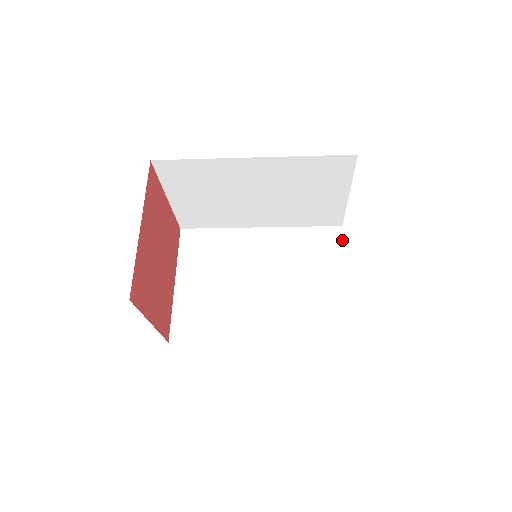
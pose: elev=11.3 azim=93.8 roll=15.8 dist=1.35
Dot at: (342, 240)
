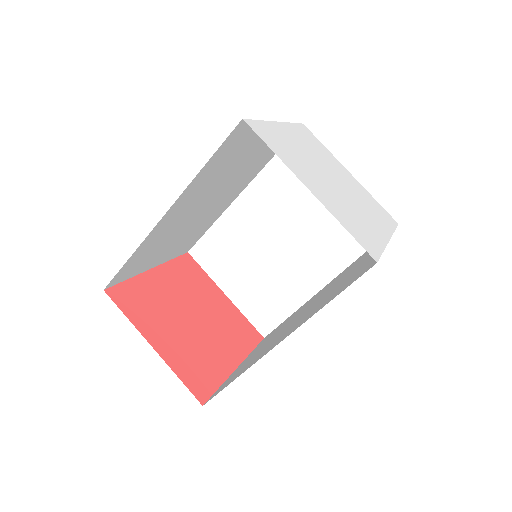
Dot at: occluded
